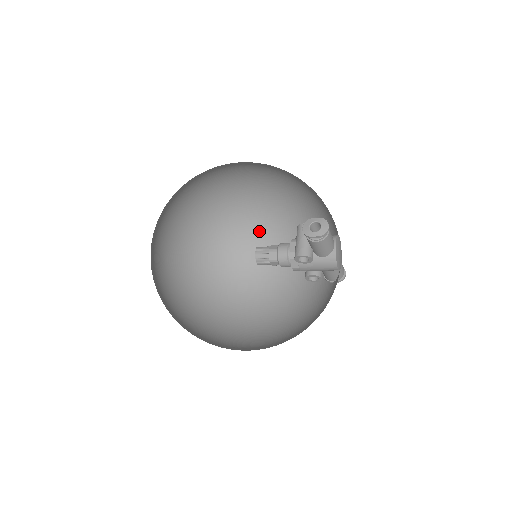
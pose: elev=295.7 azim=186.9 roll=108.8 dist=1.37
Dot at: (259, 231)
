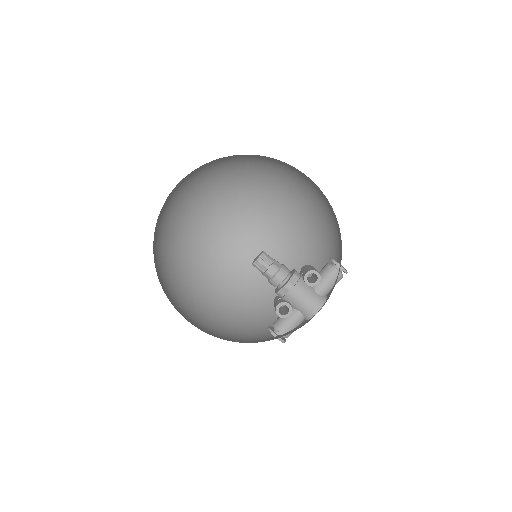
Dot at: (203, 274)
